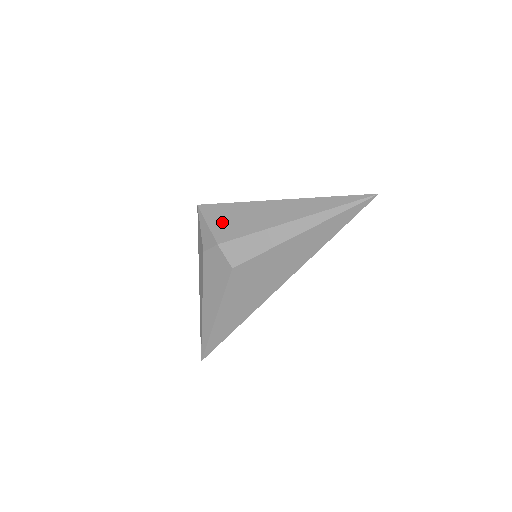
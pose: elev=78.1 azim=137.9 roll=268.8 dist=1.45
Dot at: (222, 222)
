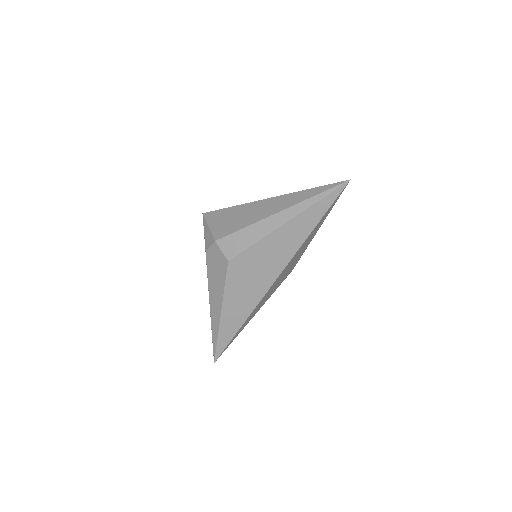
Dot at: (220, 223)
